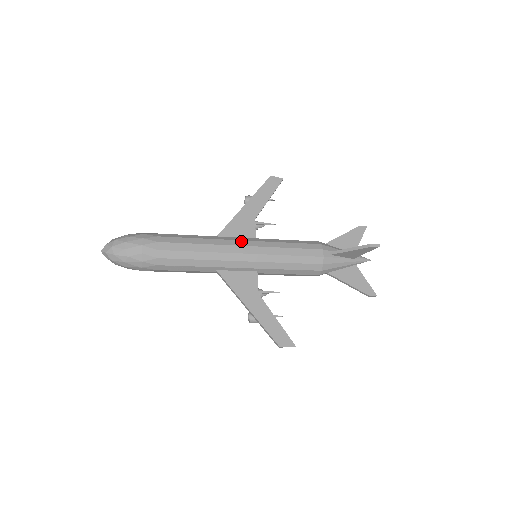
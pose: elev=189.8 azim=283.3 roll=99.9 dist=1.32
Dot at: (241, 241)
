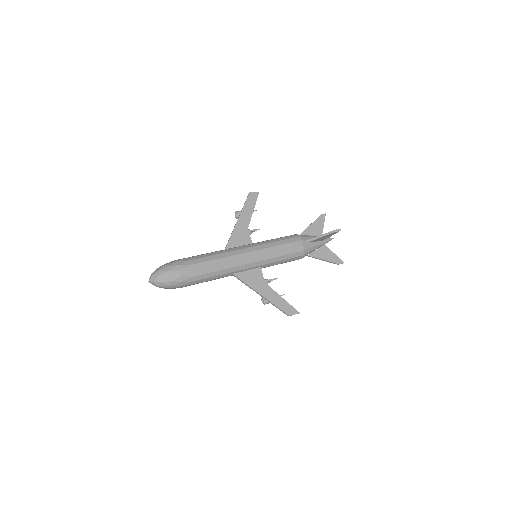
Dot at: (245, 249)
